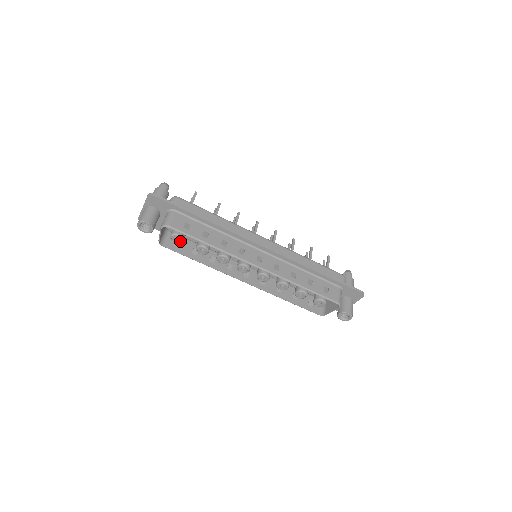
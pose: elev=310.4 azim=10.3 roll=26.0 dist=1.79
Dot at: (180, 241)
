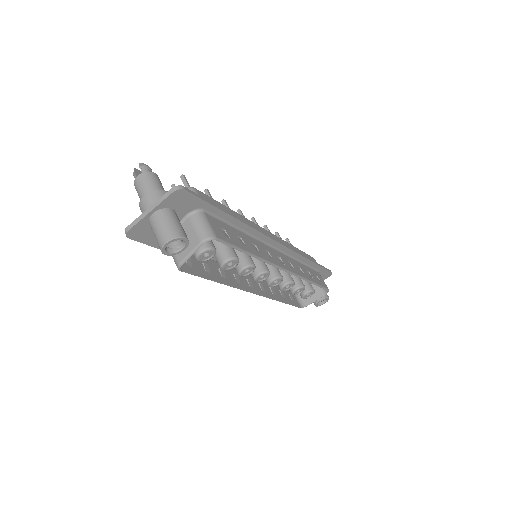
Dot at: (208, 257)
